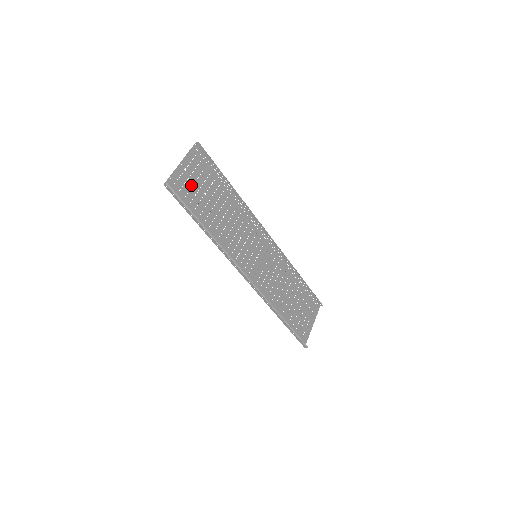
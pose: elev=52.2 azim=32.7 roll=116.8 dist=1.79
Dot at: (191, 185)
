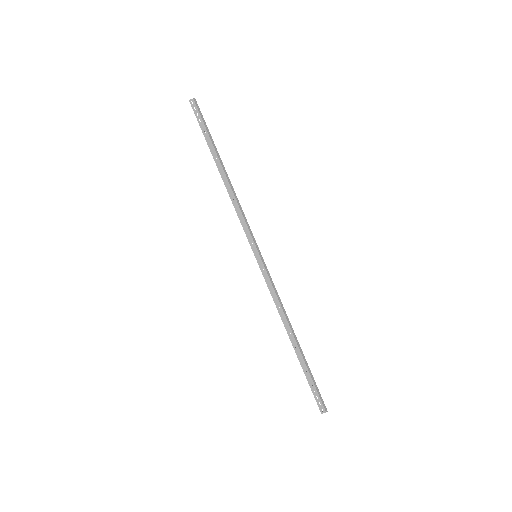
Dot at: occluded
